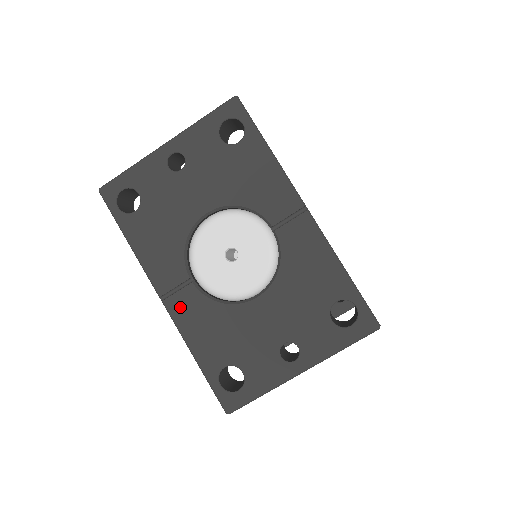
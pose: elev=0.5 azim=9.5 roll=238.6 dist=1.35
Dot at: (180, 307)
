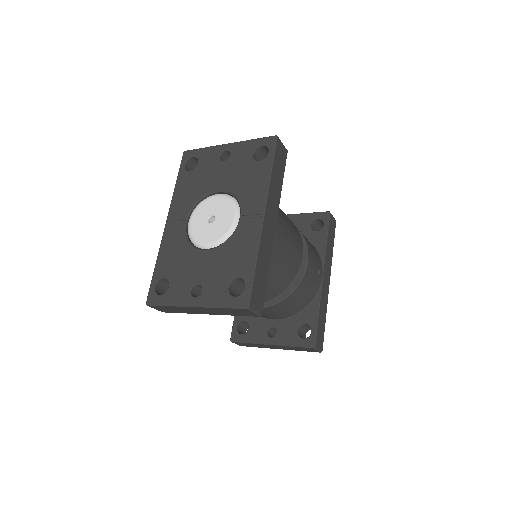
Dot at: (170, 232)
